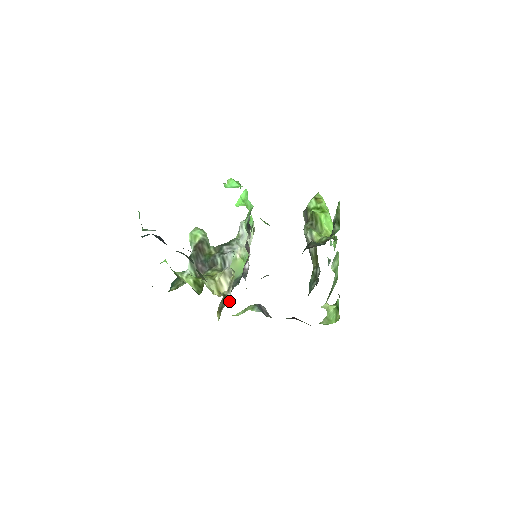
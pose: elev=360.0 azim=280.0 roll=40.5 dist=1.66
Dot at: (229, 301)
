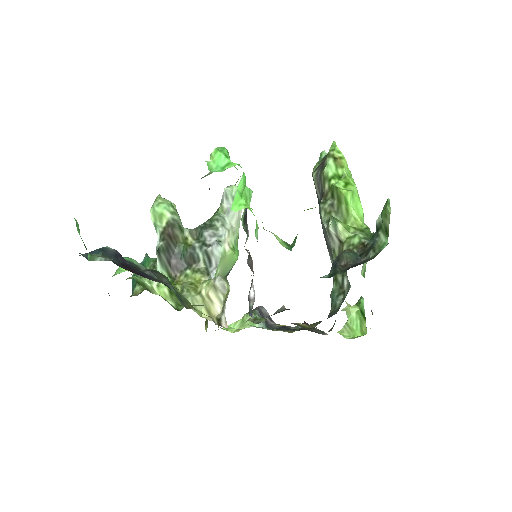
Dot at: (225, 326)
